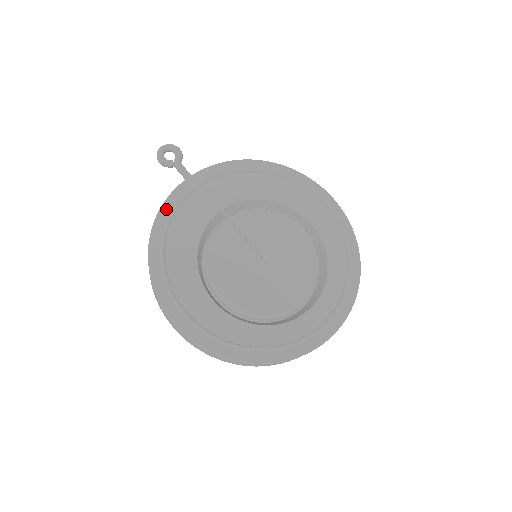
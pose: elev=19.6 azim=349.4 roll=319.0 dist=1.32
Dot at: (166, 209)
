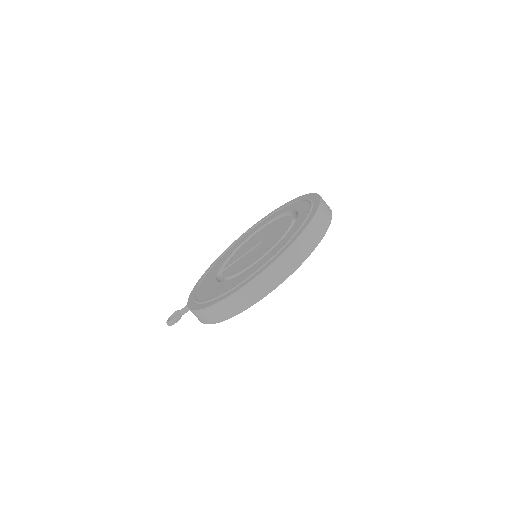
Dot at: (191, 305)
